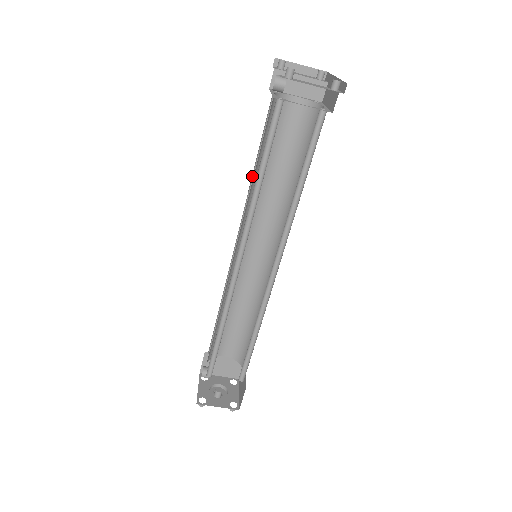
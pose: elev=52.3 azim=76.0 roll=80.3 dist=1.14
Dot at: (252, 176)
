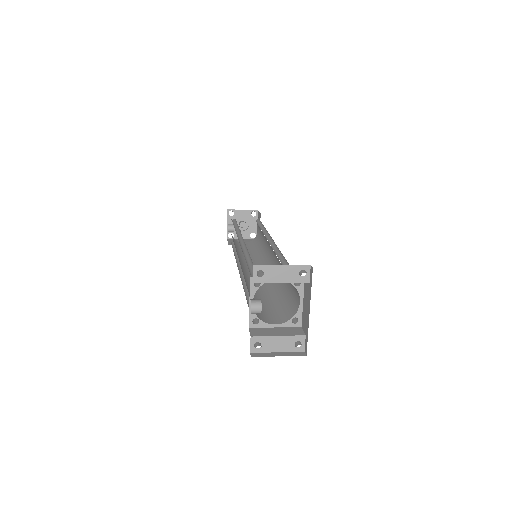
Dot at: occluded
